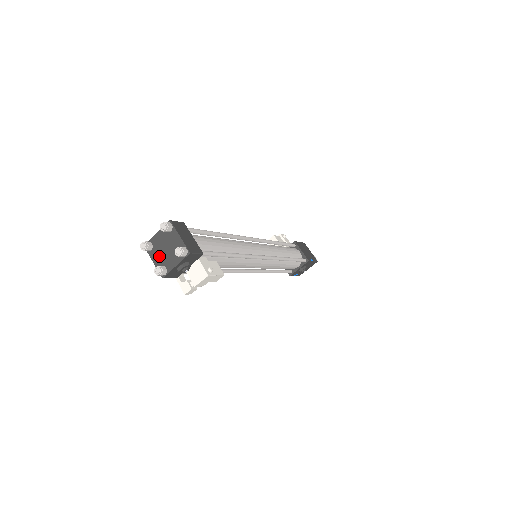
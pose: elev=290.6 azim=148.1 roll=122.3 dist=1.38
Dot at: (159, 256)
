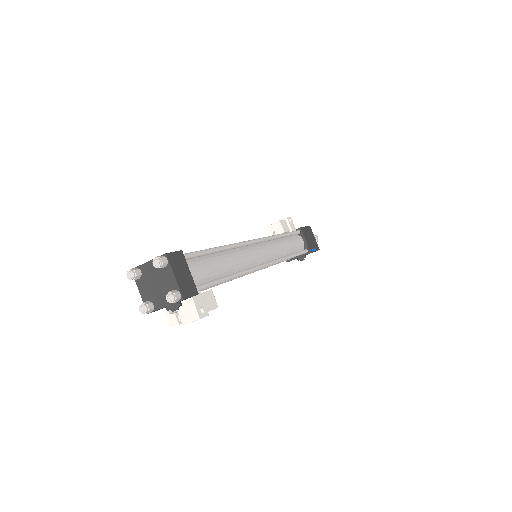
Dot at: (147, 289)
